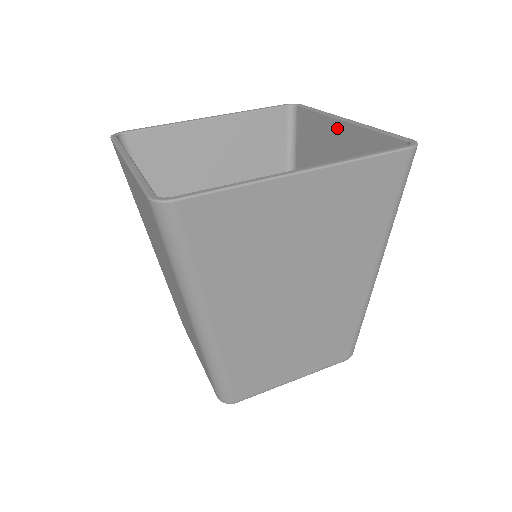
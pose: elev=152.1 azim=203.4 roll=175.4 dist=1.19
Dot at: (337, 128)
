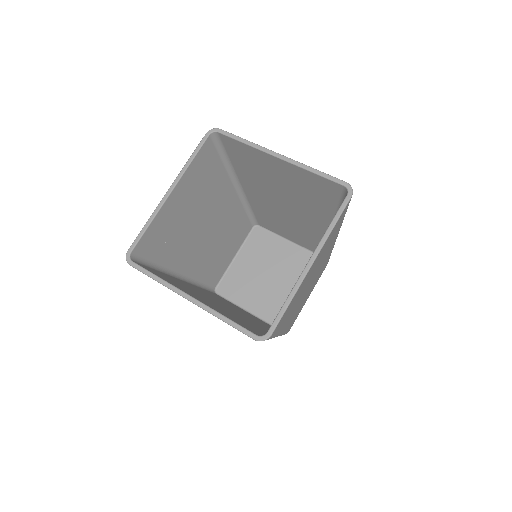
Dot at: (273, 160)
